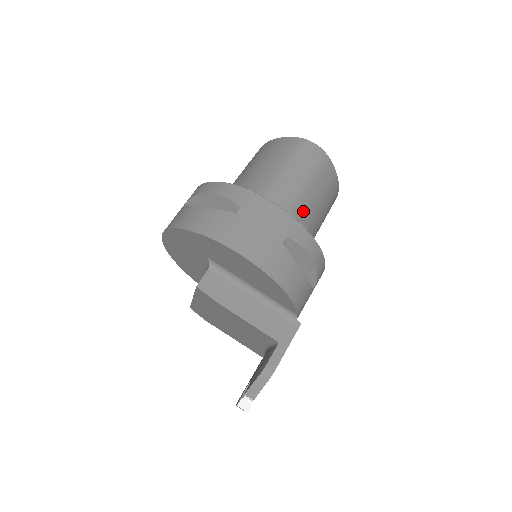
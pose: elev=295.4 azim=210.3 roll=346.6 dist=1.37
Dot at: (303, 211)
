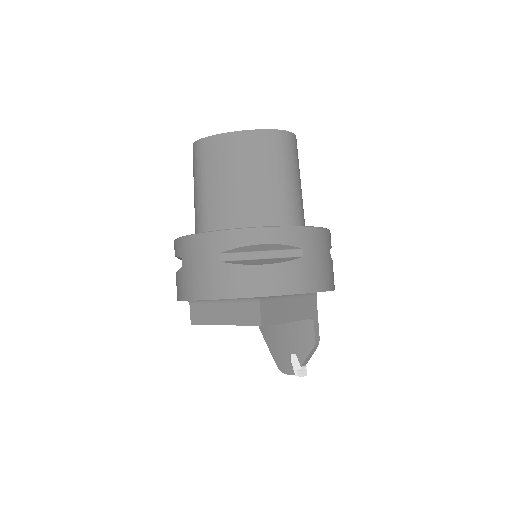
Dot at: occluded
